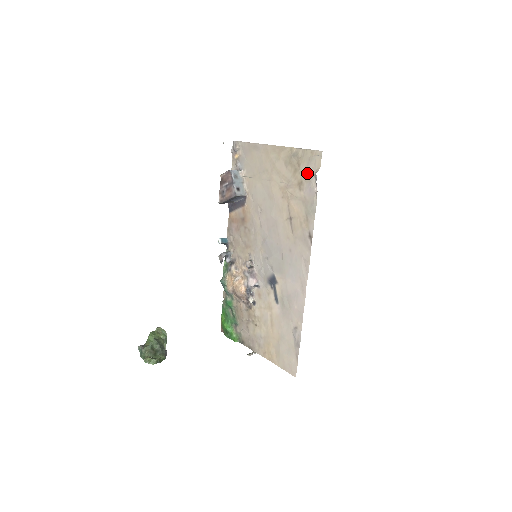
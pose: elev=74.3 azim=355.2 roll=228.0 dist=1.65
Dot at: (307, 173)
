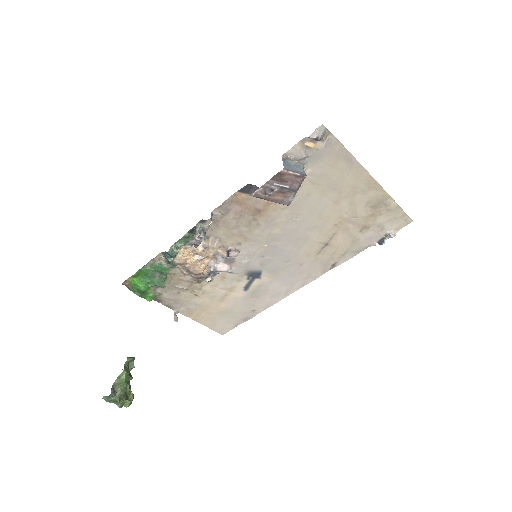
Dot at: (382, 226)
